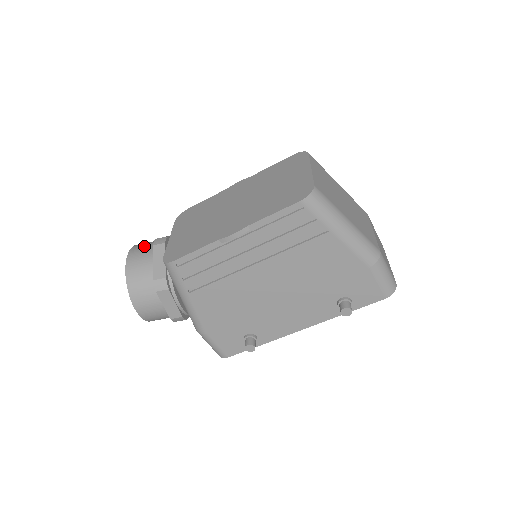
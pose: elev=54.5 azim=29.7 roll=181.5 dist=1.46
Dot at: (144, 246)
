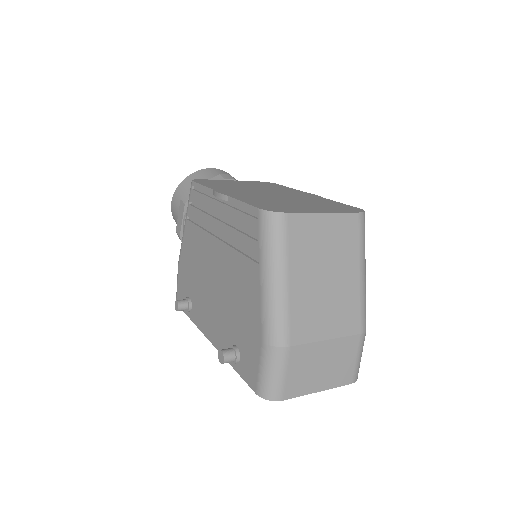
Dot at: occluded
